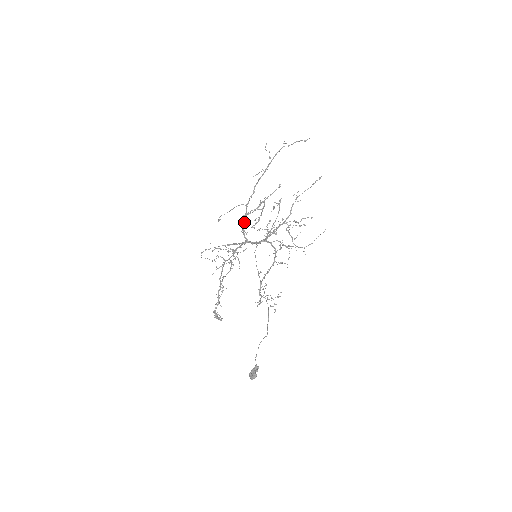
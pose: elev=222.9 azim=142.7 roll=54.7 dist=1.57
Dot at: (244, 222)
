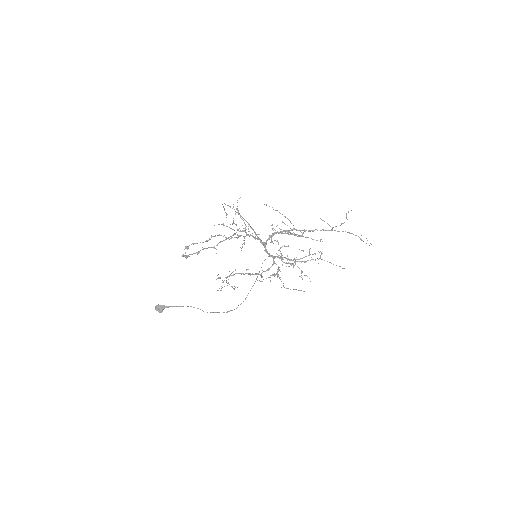
Dot at: (279, 232)
